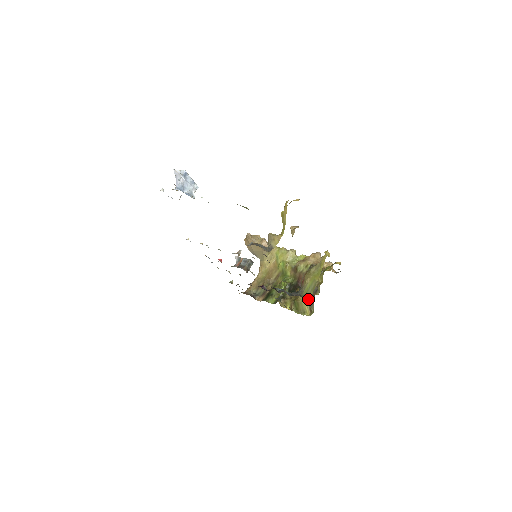
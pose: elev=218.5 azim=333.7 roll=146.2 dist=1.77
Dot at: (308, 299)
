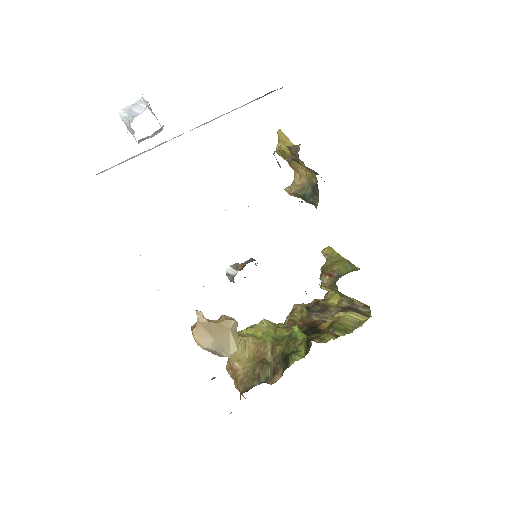
Dot at: (347, 310)
